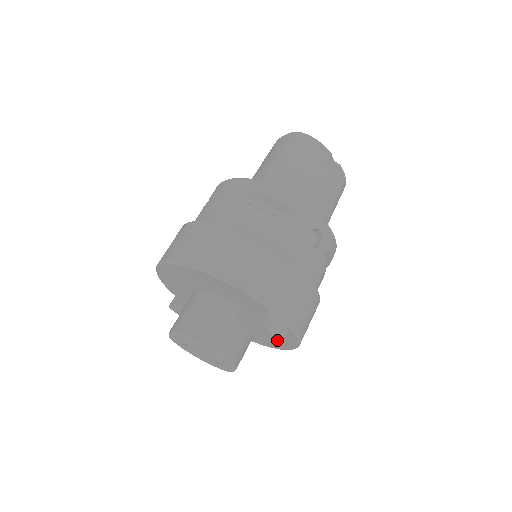
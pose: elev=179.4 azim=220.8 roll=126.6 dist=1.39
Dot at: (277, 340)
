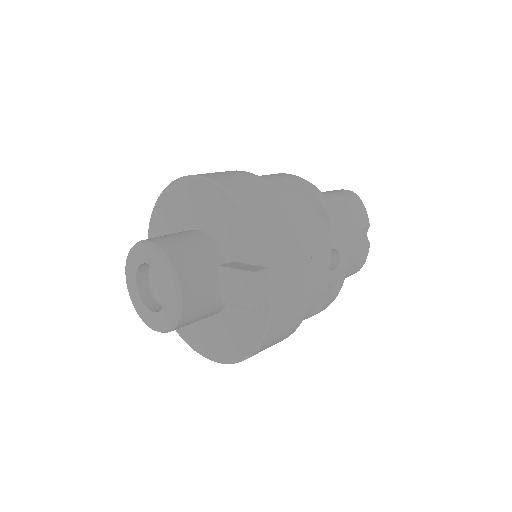
Dot at: (250, 309)
